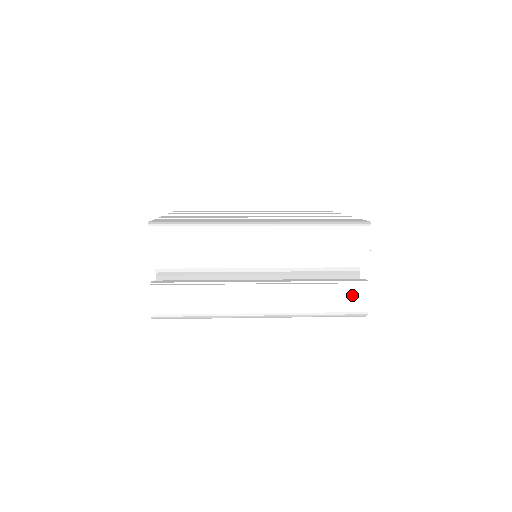
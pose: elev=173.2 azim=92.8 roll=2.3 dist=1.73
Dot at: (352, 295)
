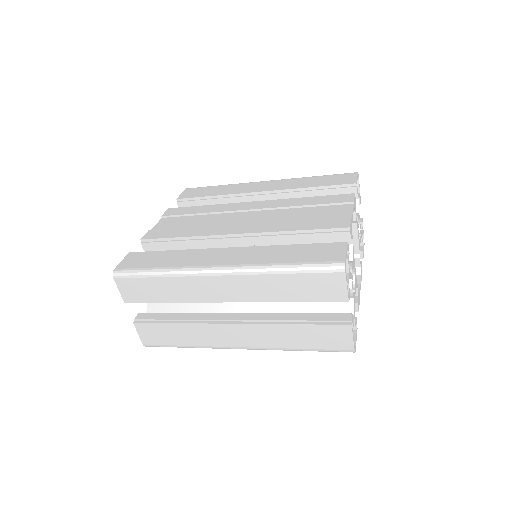
Dot at: (333, 335)
